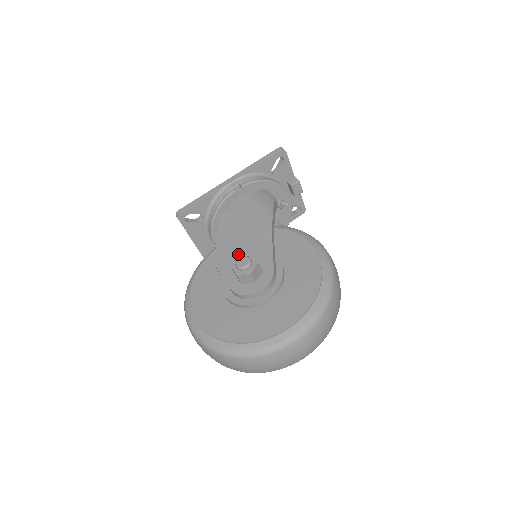
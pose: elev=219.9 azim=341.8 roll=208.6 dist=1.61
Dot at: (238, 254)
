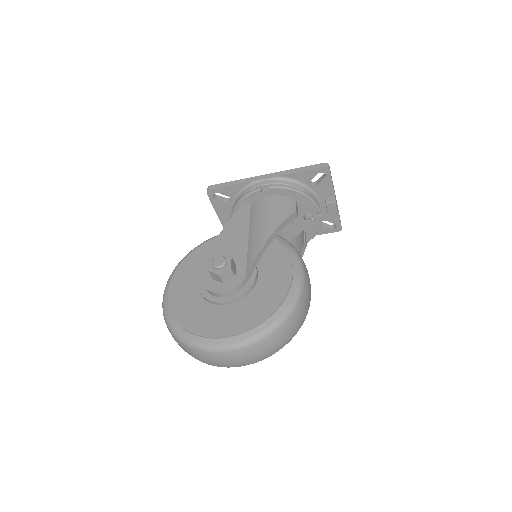
Dot at: (229, 250)
